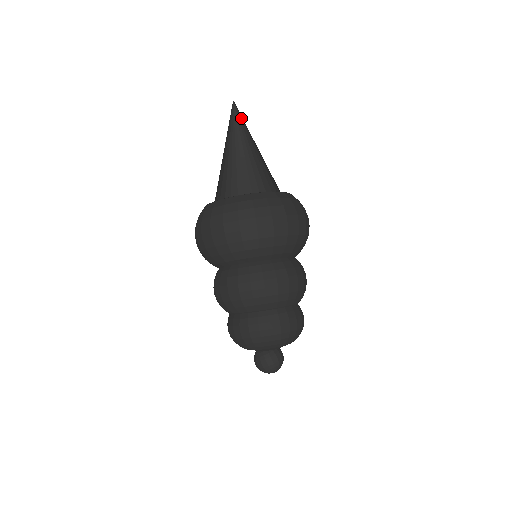
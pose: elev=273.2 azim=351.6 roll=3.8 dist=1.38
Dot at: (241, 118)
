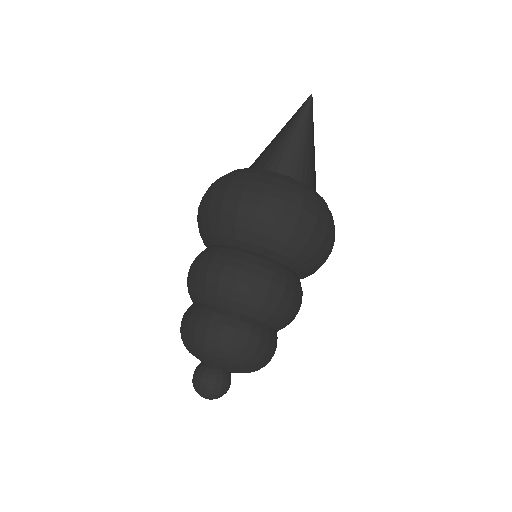
Dot at: (307, 114)
